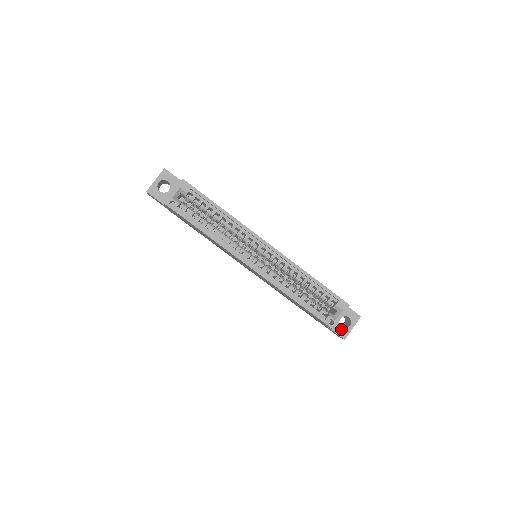
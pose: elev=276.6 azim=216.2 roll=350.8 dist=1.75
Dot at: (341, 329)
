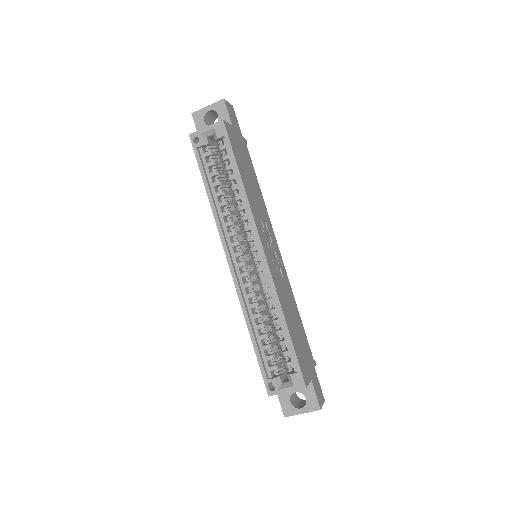
Dot at: (288, 403)
